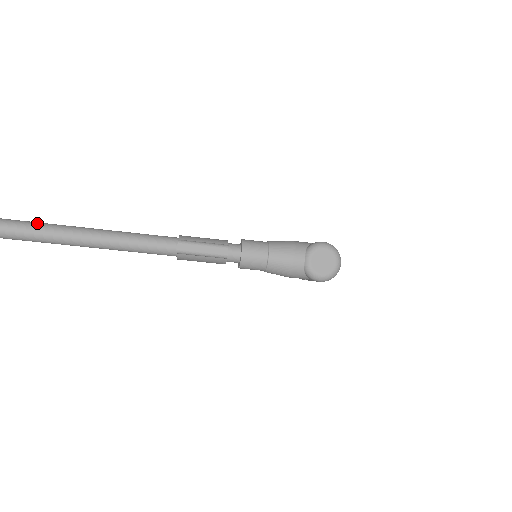
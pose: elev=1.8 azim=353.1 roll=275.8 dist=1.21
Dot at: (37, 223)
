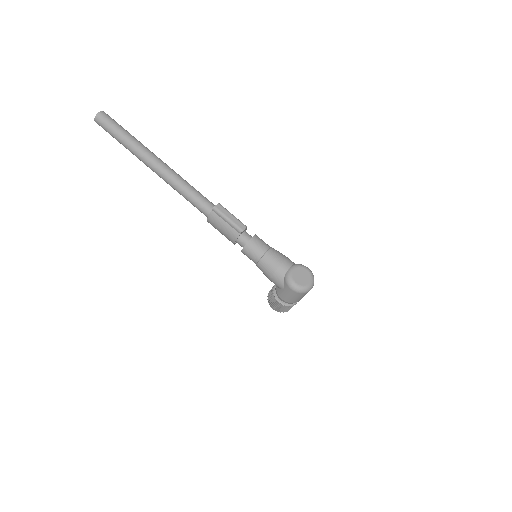
Dot at: occluded
